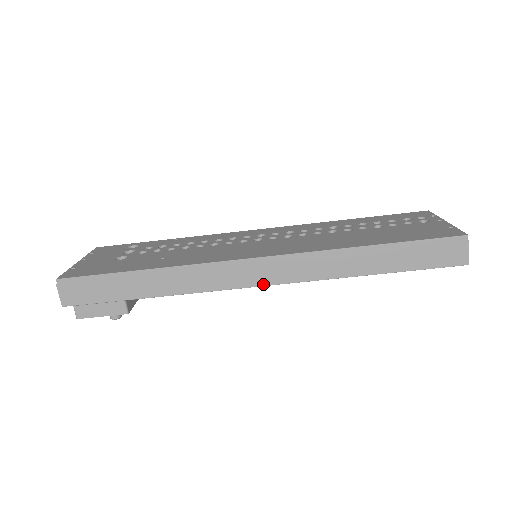
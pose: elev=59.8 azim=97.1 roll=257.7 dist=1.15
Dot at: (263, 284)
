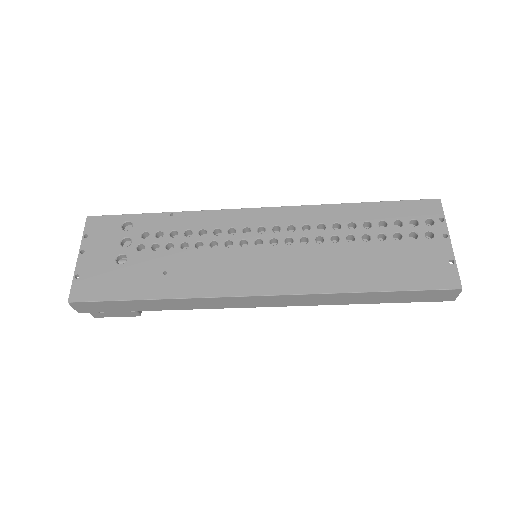
Dot at: (263, 306)
